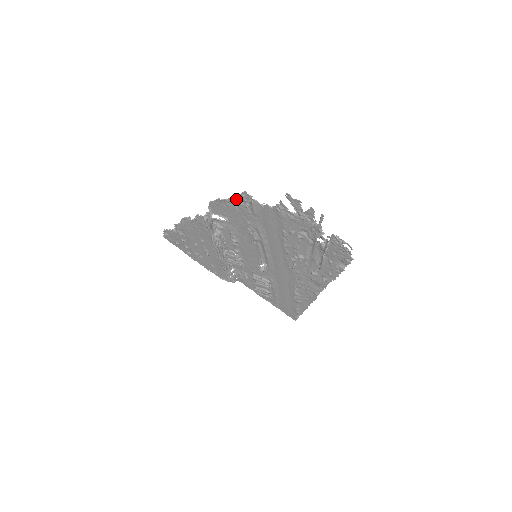
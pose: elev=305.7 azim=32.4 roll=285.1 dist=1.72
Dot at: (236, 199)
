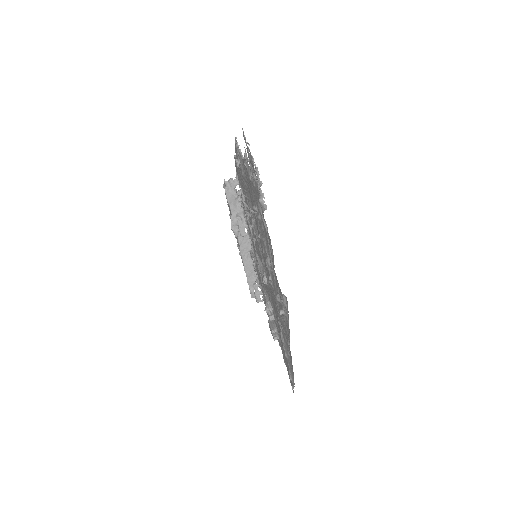
Dot at: (237, 153)
